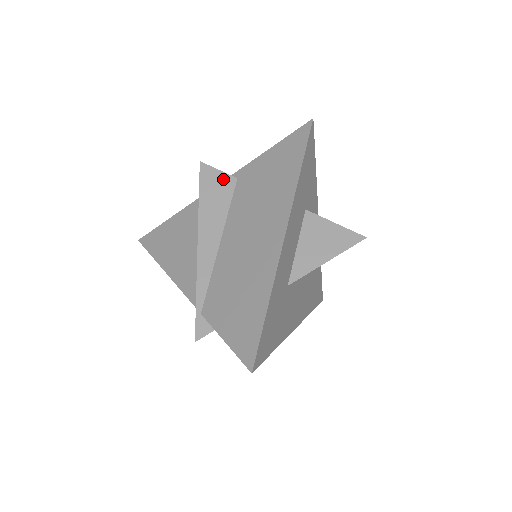
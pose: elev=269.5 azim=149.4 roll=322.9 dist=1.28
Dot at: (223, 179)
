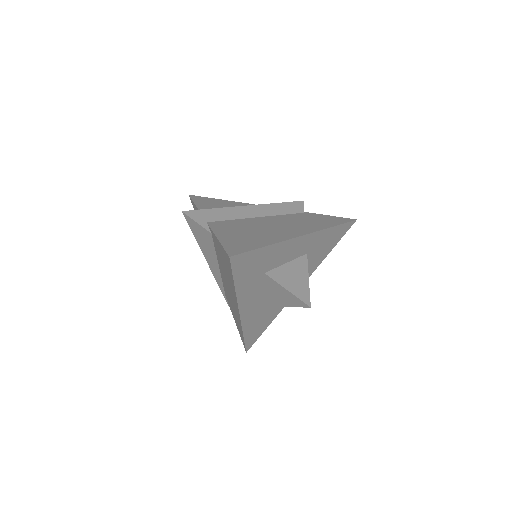
Dot at: (203, 230)
